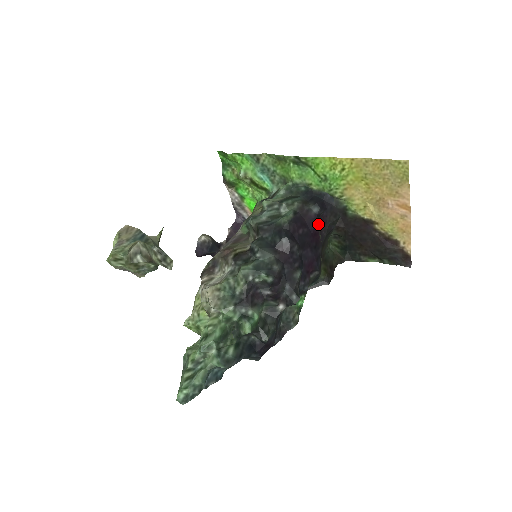
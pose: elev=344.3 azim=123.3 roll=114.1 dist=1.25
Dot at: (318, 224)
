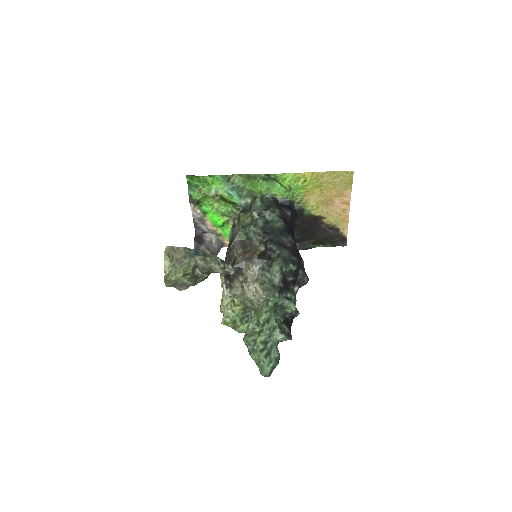
Dot at: occluded
